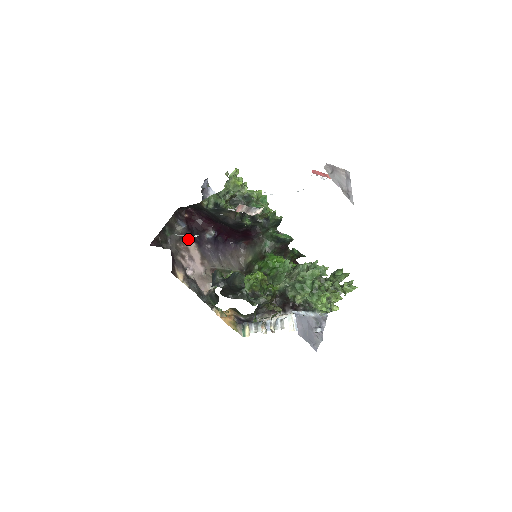
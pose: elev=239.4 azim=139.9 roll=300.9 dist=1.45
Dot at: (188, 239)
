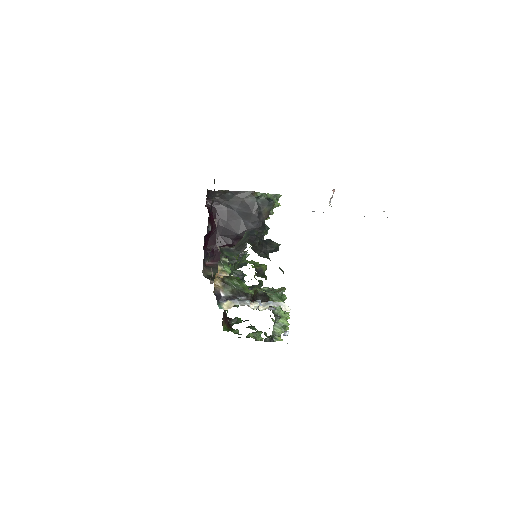
Dot at: (210, 210)
